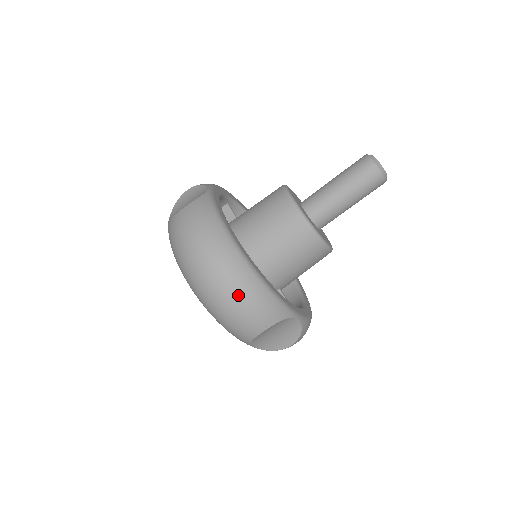
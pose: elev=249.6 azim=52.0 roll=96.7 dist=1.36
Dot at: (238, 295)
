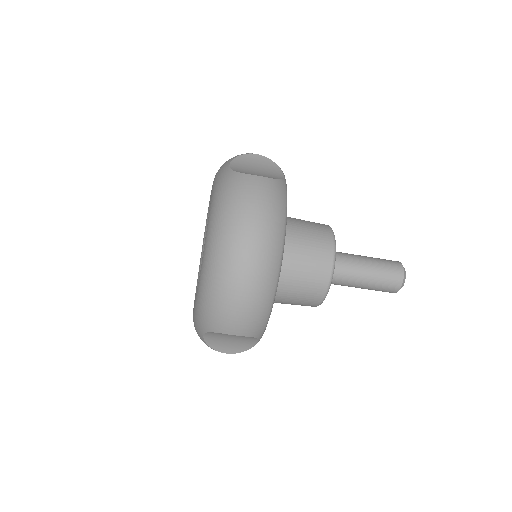
Dot at: (251, 294)
